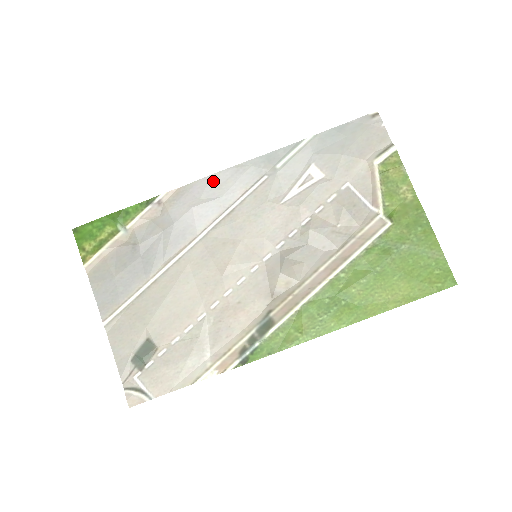
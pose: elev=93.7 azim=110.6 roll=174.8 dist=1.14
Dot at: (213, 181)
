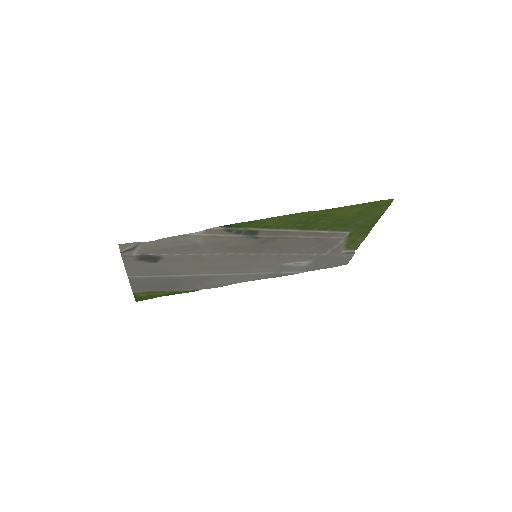
Dot at: (239, 282)
